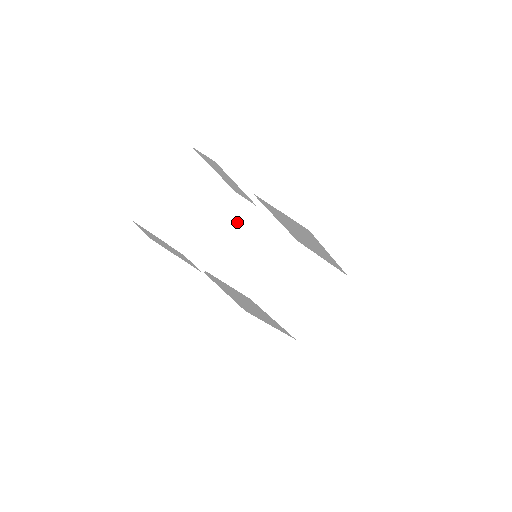
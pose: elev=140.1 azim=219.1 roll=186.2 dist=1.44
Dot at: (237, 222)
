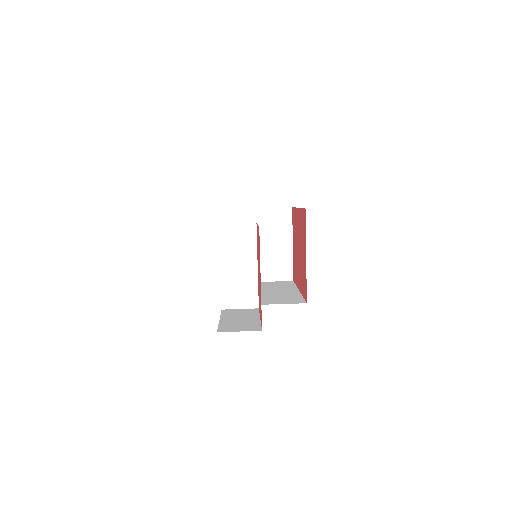
Dot at: (249, 248)
